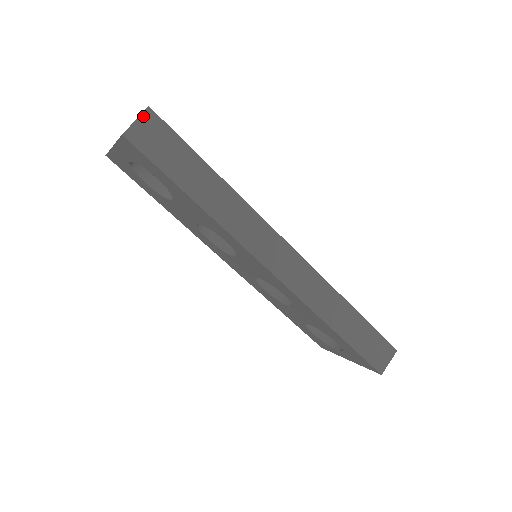
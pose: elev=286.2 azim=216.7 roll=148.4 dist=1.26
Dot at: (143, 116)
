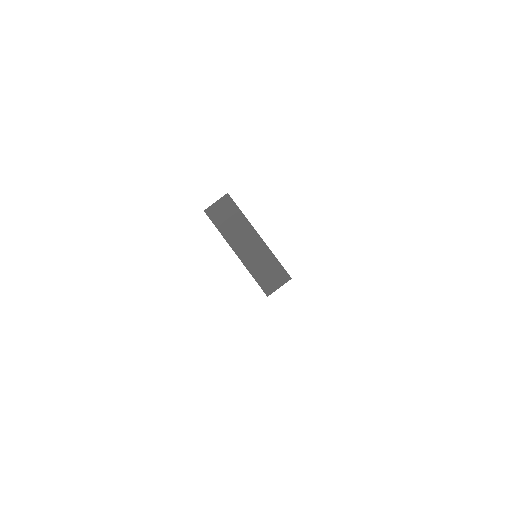
Dot at: occluded
